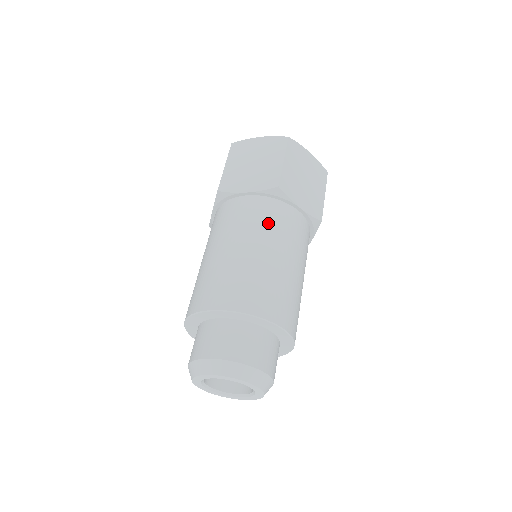
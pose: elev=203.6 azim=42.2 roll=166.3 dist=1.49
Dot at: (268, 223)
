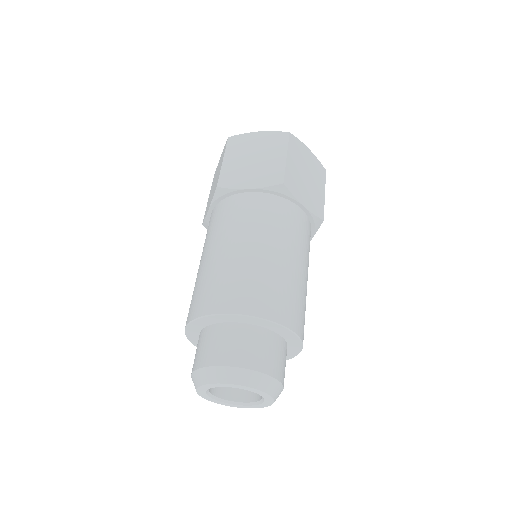
Dot at: (273, 221)
